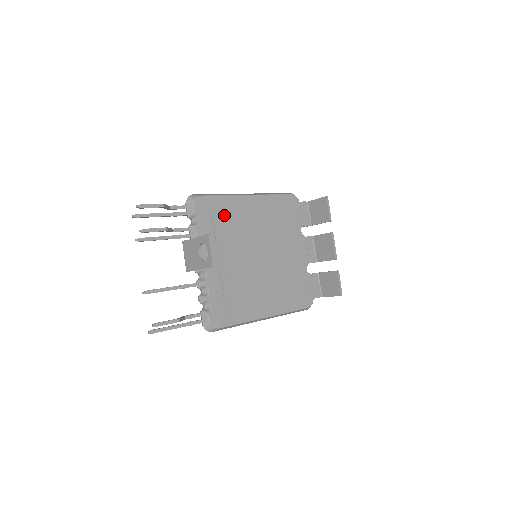
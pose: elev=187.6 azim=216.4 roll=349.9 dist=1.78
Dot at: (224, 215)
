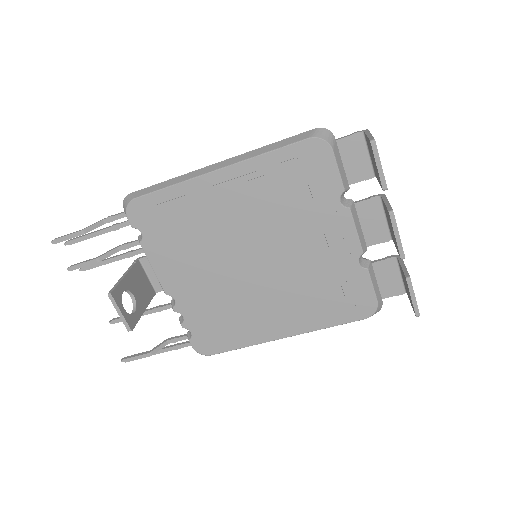
Dot at: (178, 217)
